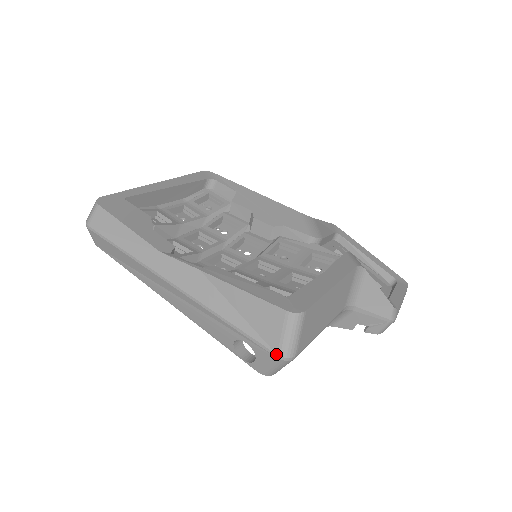
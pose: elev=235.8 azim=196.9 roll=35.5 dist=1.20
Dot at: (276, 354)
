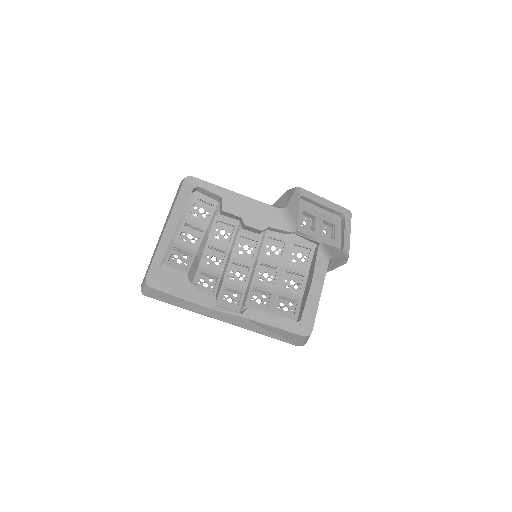
Dot at: occluded
